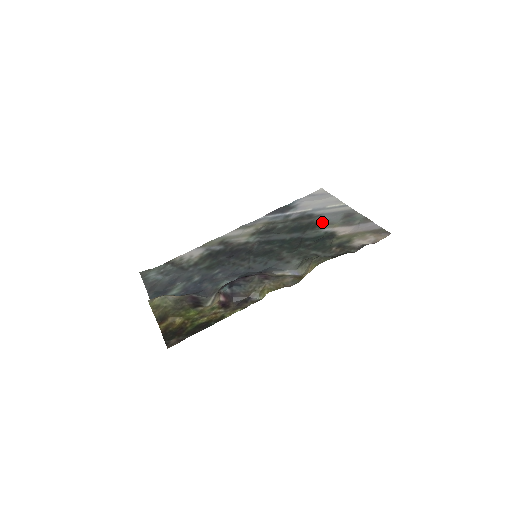
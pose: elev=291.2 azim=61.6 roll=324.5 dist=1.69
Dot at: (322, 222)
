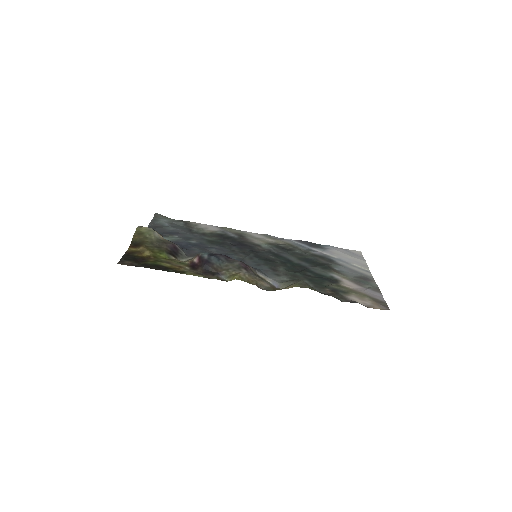
Dot at: (336, 269)
